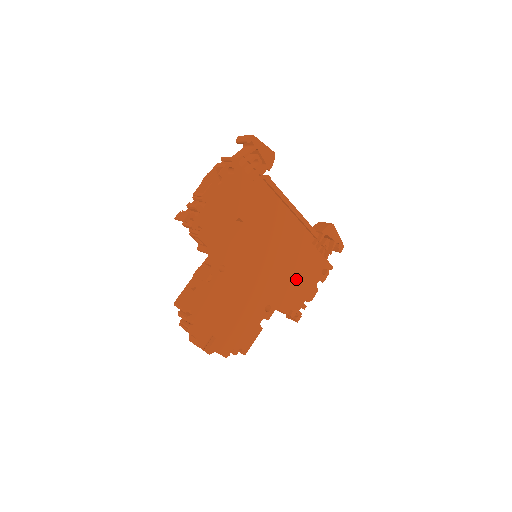
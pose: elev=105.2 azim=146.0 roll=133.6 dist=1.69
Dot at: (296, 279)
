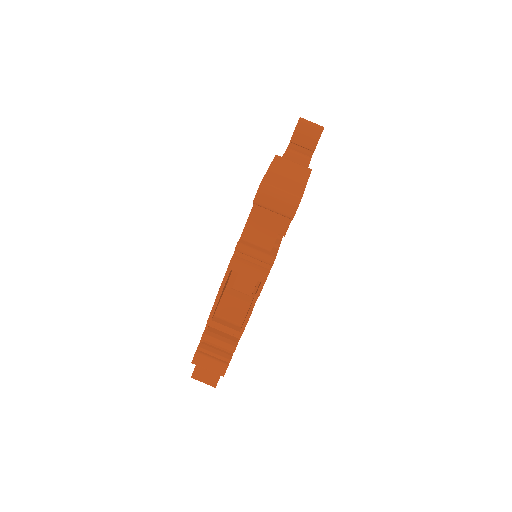
Dot at: occluded
